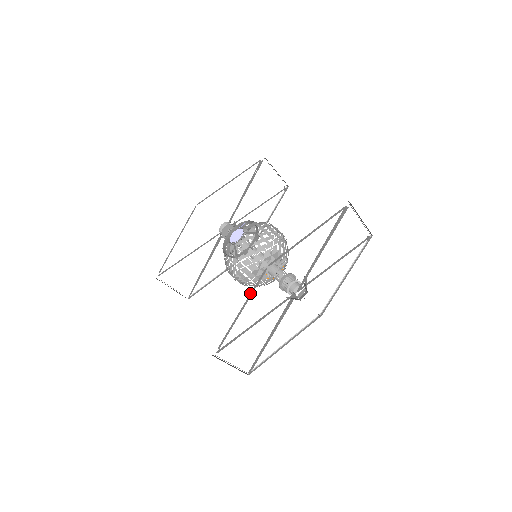
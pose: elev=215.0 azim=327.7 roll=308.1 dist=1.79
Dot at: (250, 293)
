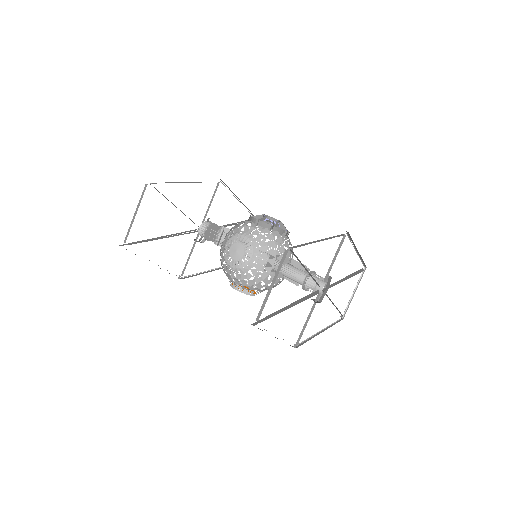
Dot at: occluded
